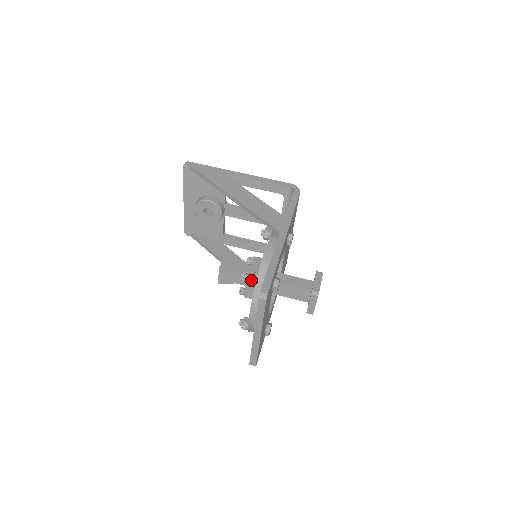
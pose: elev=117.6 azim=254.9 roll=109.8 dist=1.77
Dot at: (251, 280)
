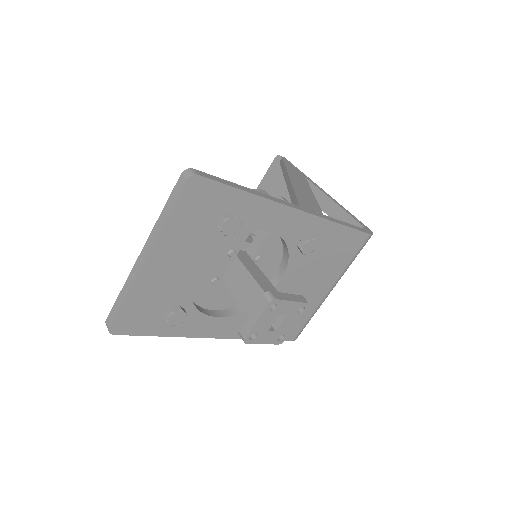
Dot at: occluded
